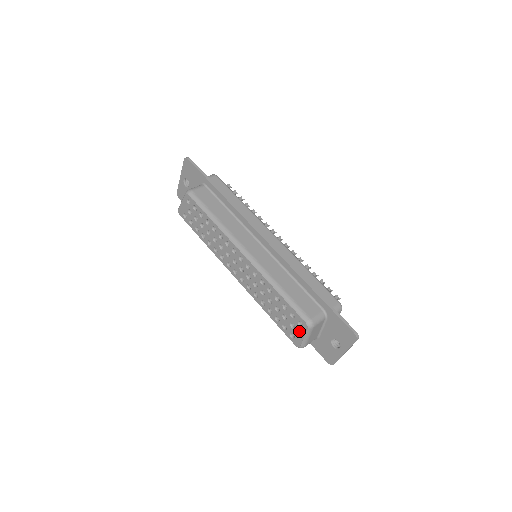
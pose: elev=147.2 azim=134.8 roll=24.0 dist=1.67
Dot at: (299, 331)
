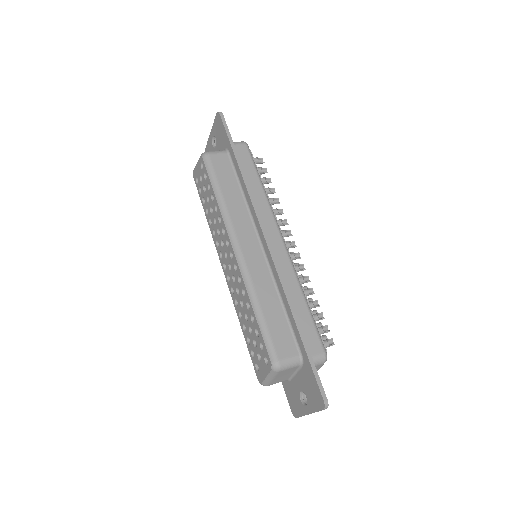
Dot at: (264, 367)
